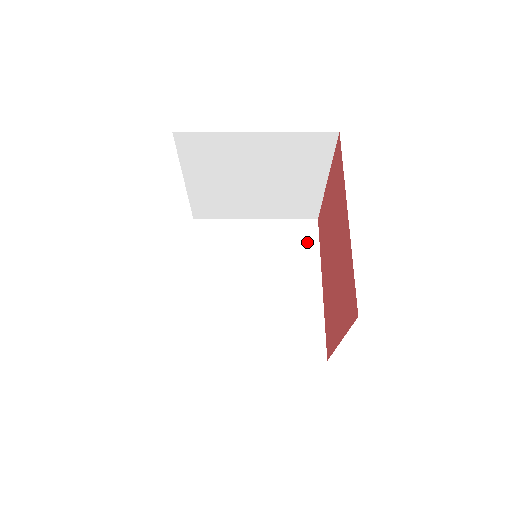
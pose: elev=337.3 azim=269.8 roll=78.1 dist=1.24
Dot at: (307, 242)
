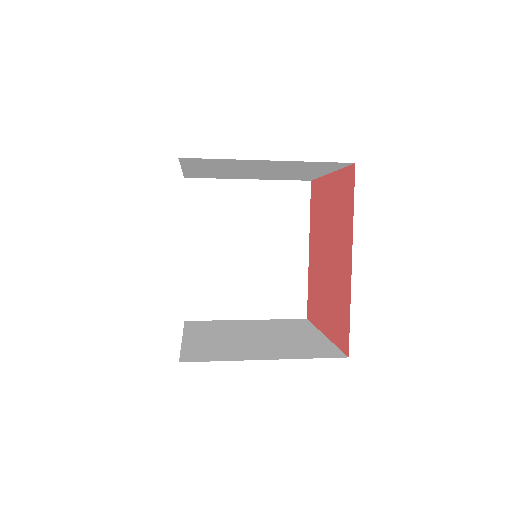
Dot at: (298, 207)
